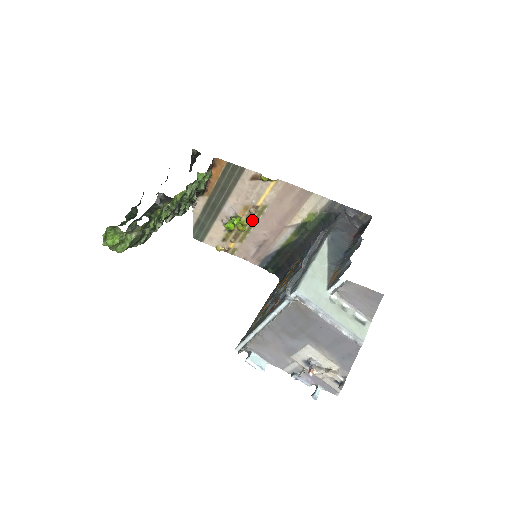
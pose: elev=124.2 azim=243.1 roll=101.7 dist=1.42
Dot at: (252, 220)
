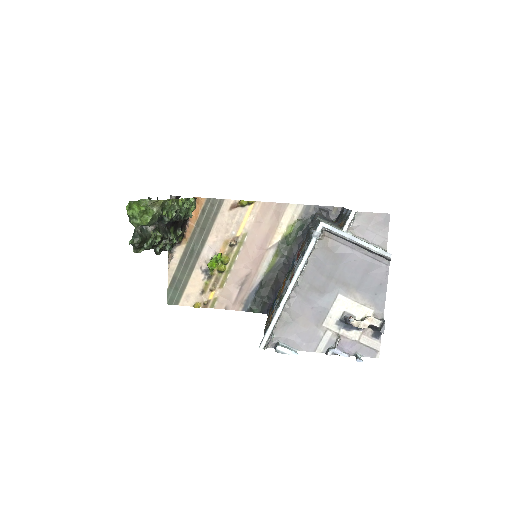
Dot at: (233, 255)
